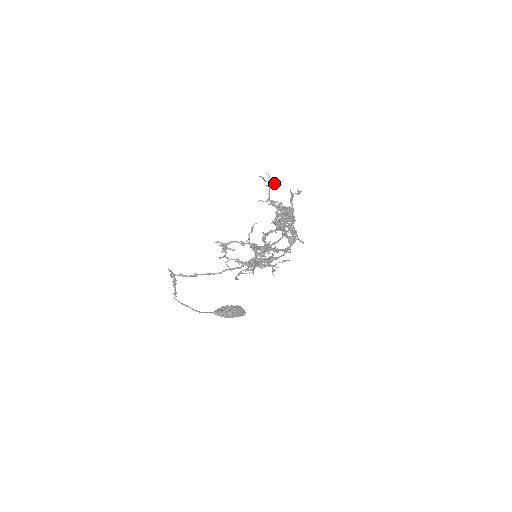
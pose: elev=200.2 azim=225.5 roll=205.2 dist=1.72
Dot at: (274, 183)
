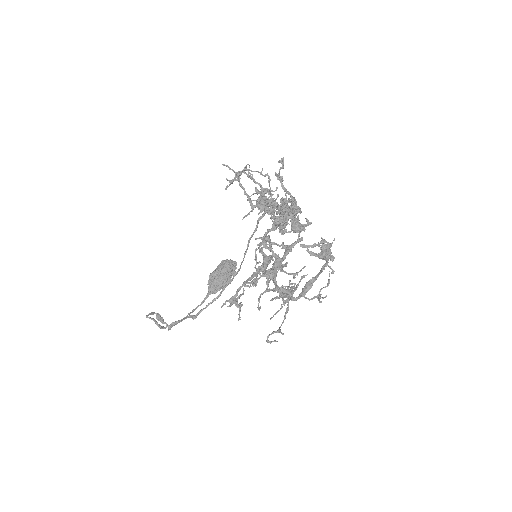
Dot at: occluded
